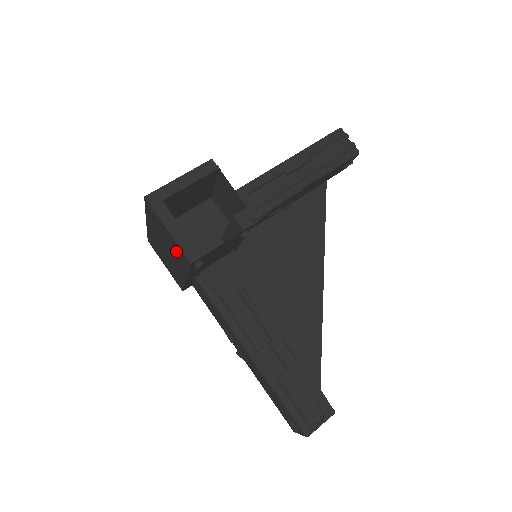
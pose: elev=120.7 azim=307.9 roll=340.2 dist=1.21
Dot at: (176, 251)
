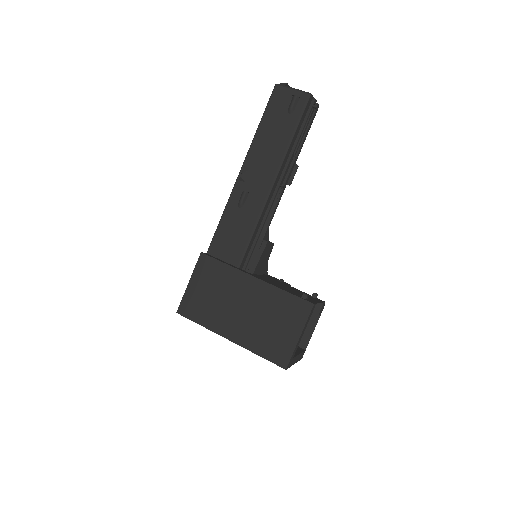
Dot at: occluded
